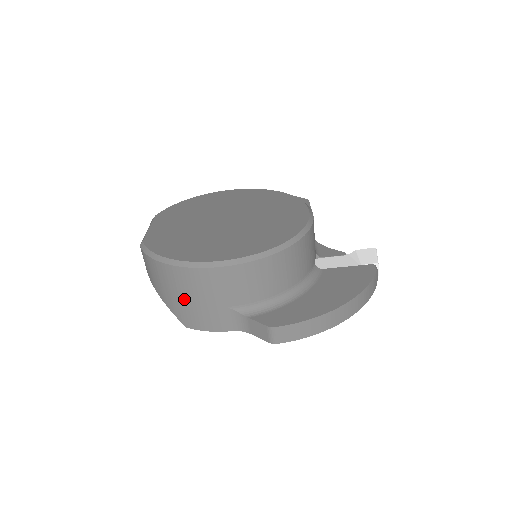
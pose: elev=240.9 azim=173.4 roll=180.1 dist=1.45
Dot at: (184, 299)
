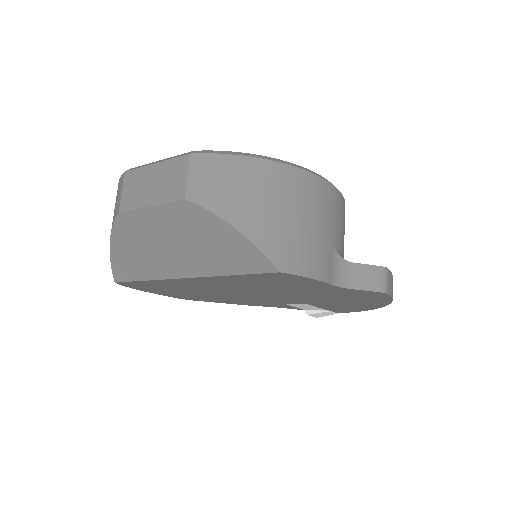
Dot at: (291, 219)
